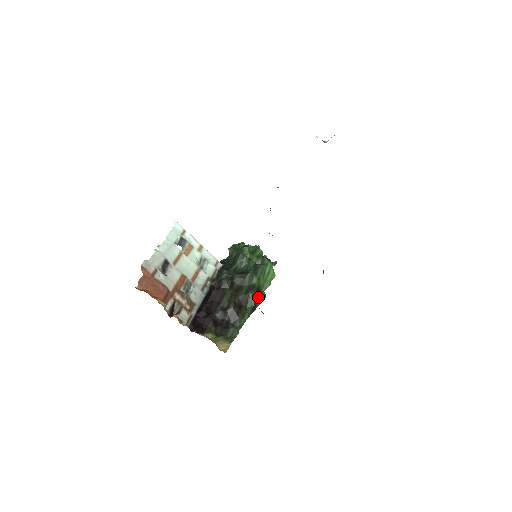
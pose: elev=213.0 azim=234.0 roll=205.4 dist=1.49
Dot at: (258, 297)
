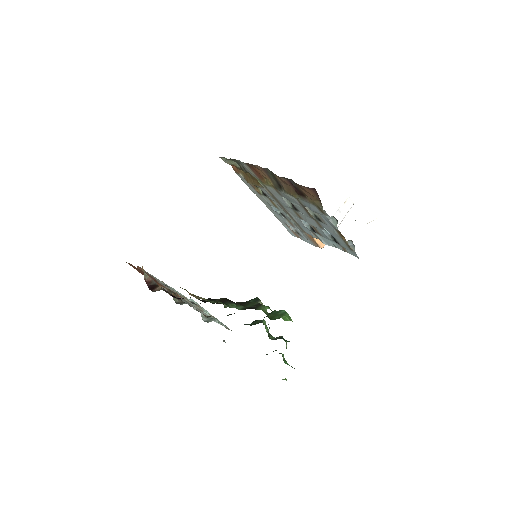
Dot at: (260, 305)
